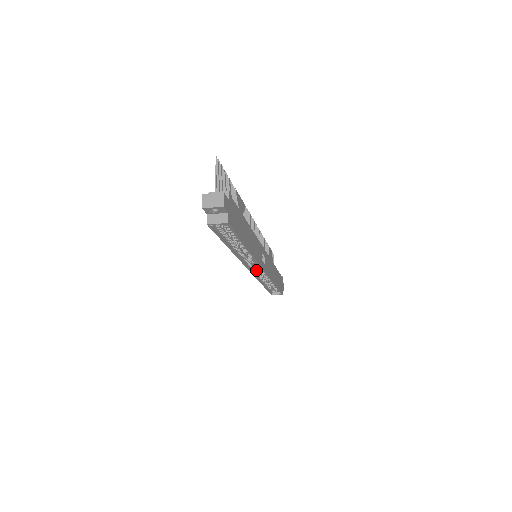
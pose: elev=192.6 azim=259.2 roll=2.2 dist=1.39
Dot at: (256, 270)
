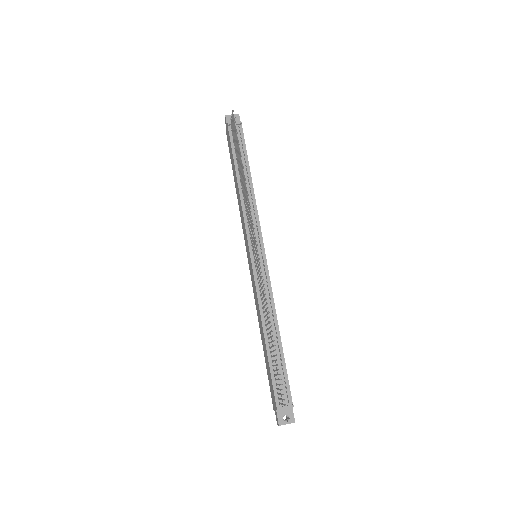
Dot at: occluded
